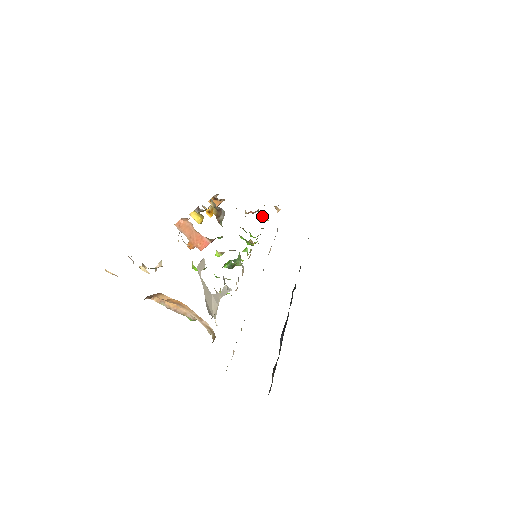
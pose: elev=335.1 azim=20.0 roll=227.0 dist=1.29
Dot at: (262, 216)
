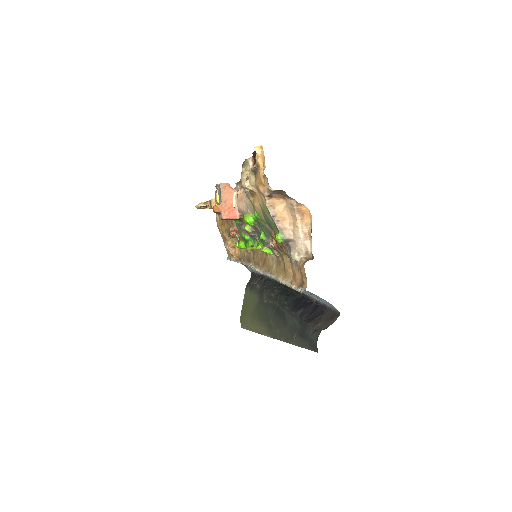
Dot at: occluded
